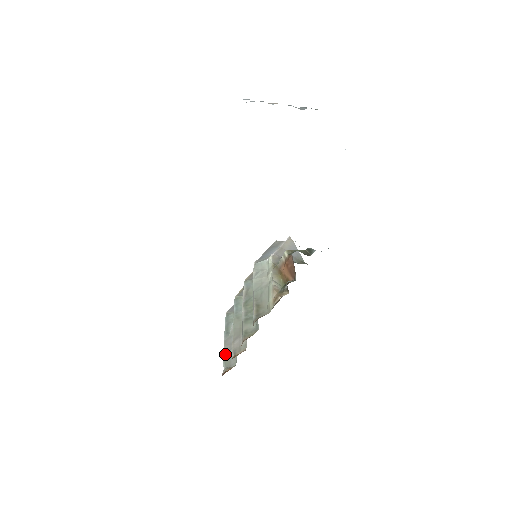
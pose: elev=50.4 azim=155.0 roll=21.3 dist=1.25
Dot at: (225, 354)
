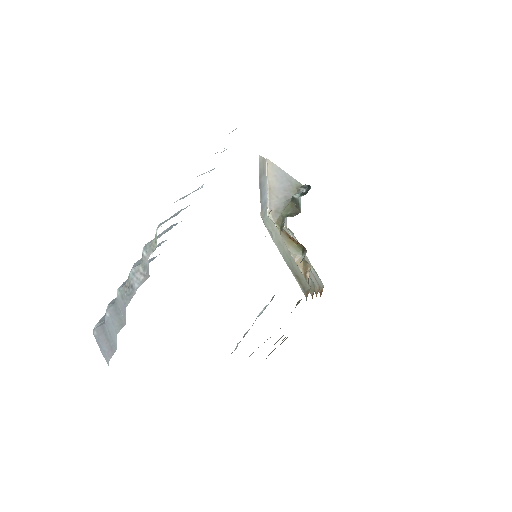
Dot at: occluded
